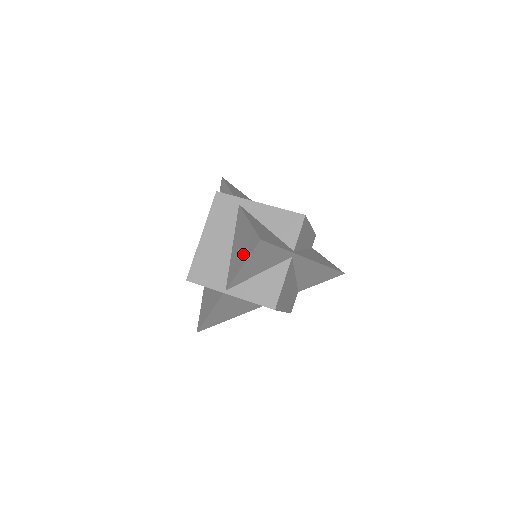
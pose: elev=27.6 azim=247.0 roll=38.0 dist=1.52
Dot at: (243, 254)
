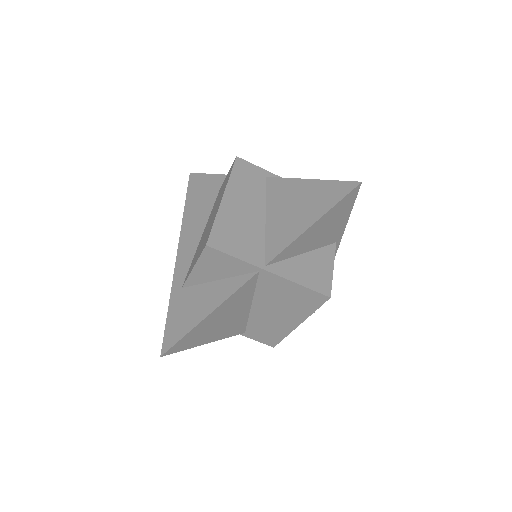
Dot at: (311, 211)
